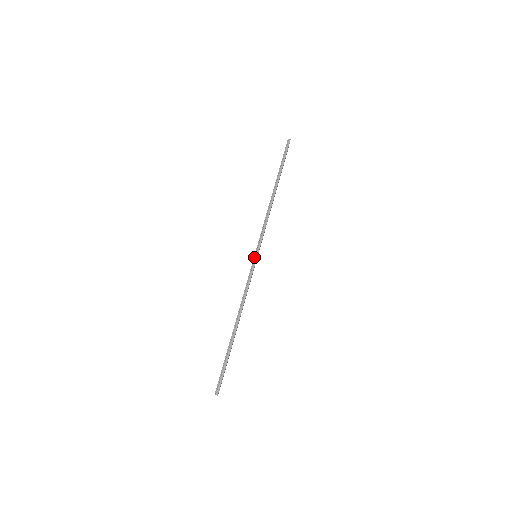
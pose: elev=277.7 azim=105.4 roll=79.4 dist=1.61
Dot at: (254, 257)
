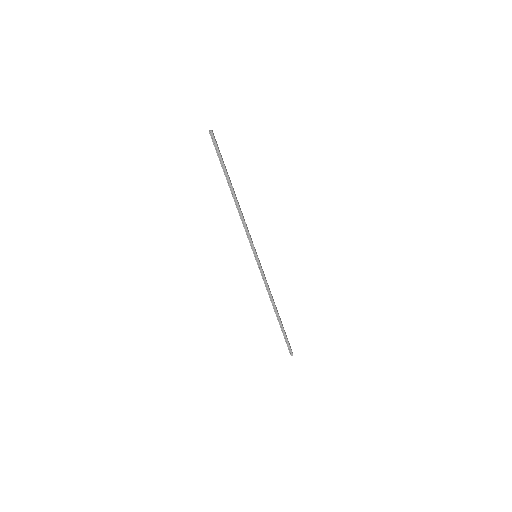
Dot at: (256, 260)
